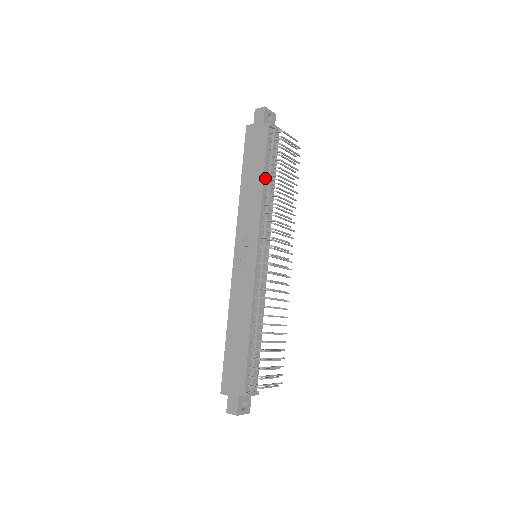
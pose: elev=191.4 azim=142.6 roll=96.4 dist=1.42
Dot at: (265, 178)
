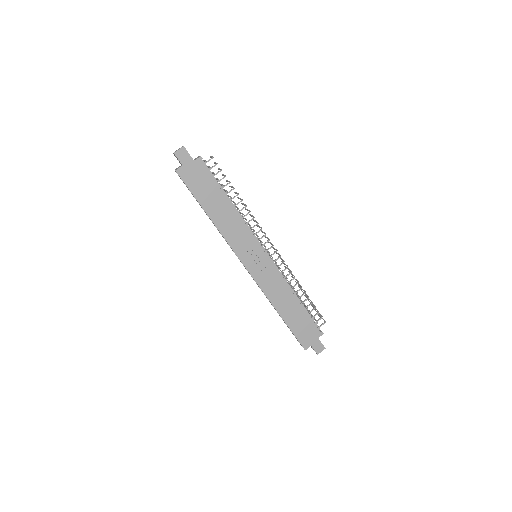
Dot at: (228, 200)
